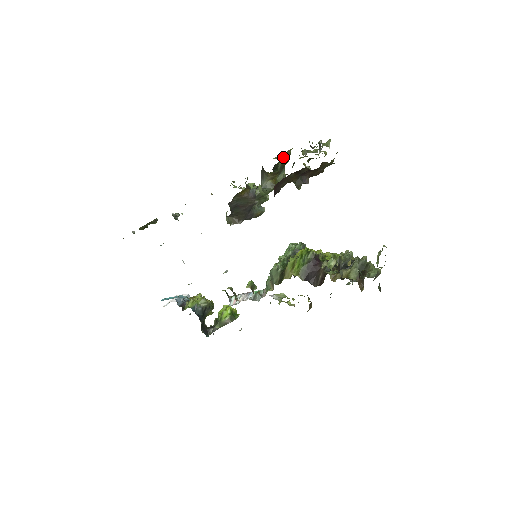
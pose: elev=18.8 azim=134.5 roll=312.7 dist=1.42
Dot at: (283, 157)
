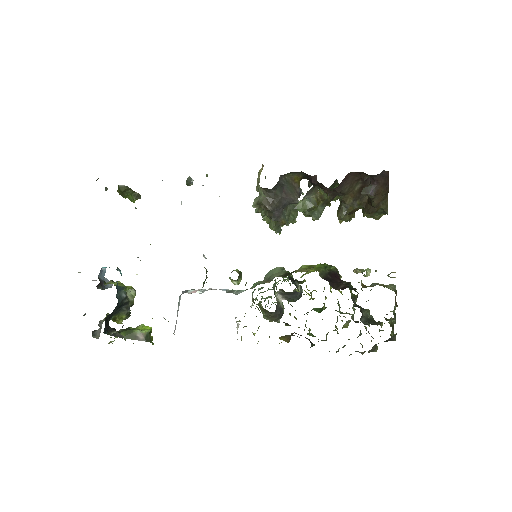
Dot at: occluded
